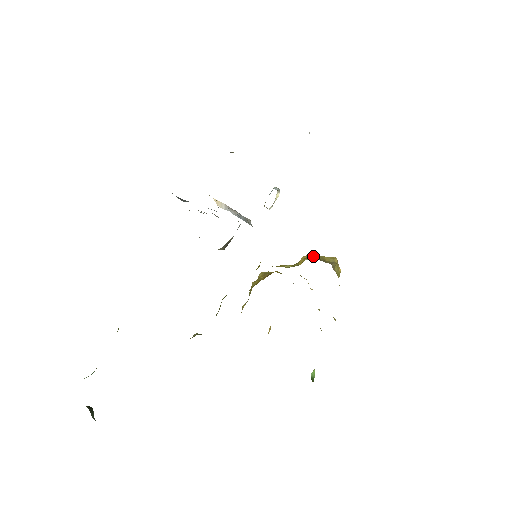
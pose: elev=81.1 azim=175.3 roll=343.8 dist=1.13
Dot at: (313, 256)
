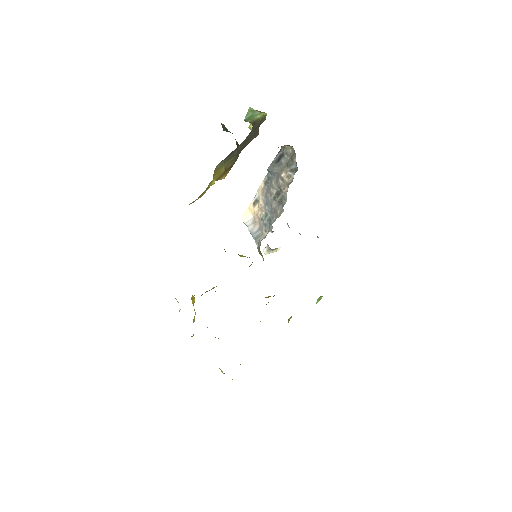
Dot at: occluded
